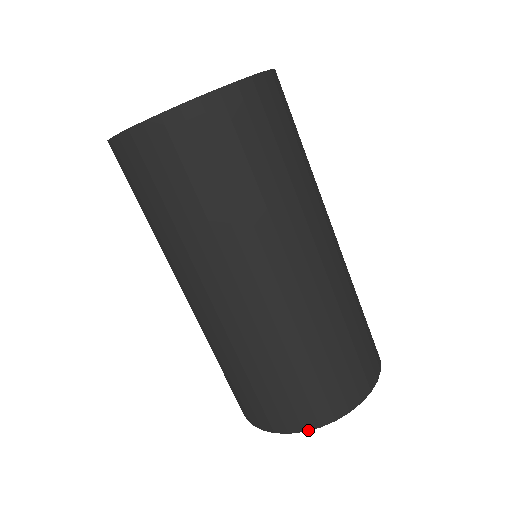
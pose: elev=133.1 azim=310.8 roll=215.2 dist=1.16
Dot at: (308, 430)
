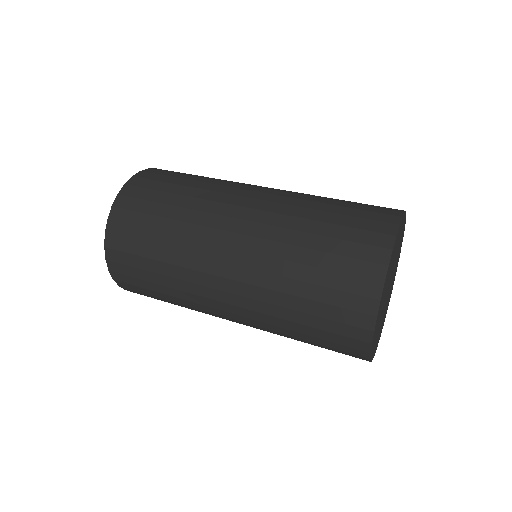
Dot at: (400, 223)
